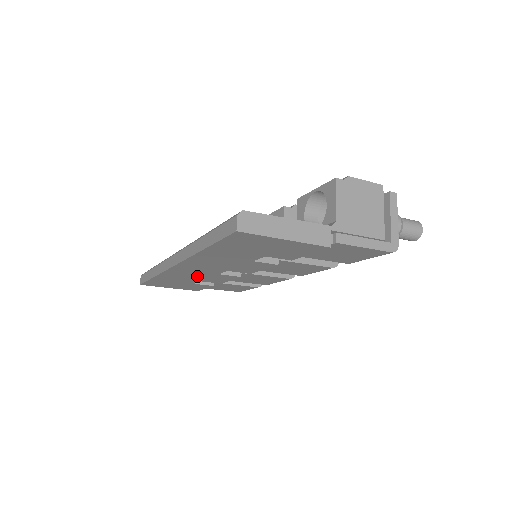
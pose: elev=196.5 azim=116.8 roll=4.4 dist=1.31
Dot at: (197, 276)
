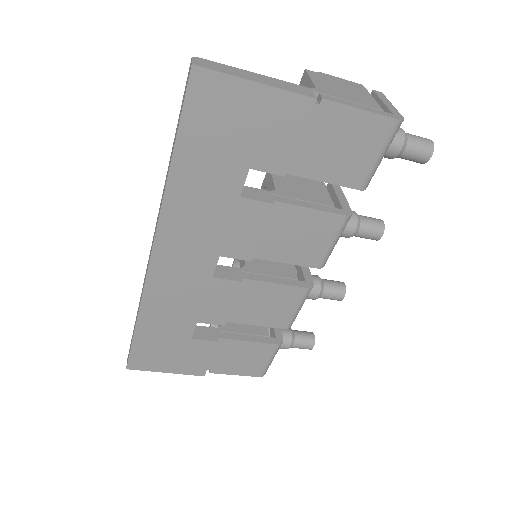
Dot at: (188, 298)
